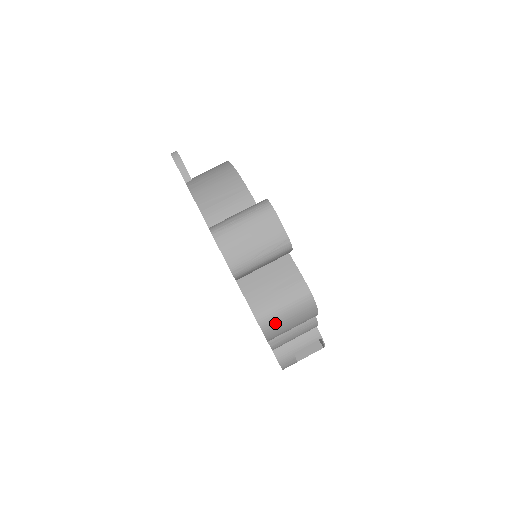
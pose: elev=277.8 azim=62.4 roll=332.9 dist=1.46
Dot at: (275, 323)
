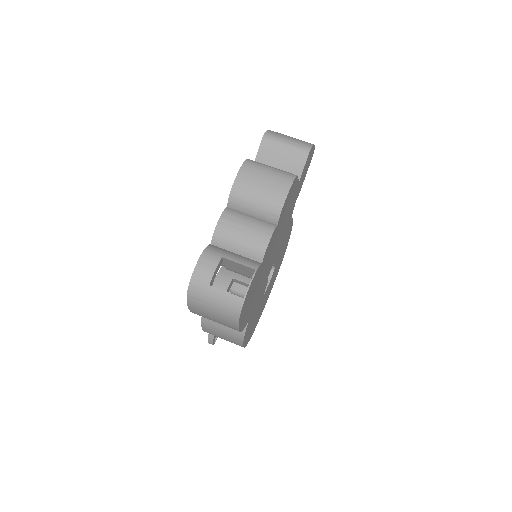
Dot at: (255, 168)
